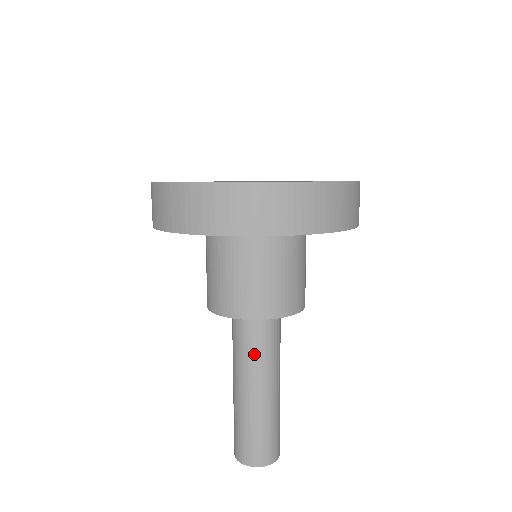
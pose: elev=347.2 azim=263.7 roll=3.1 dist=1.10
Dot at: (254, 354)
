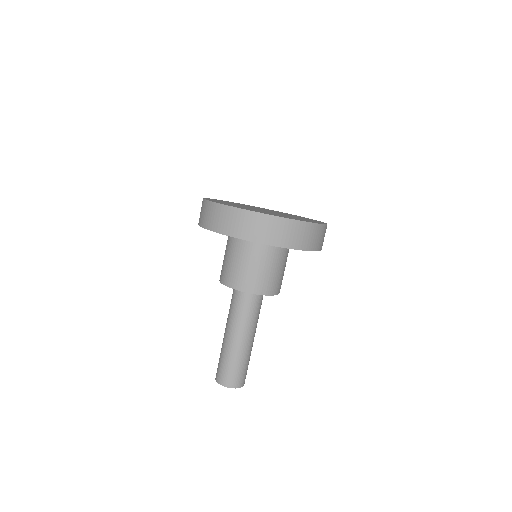
Dot at: (239, 314)
